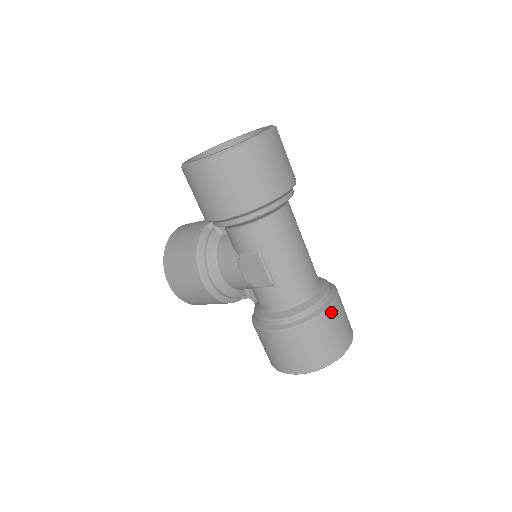
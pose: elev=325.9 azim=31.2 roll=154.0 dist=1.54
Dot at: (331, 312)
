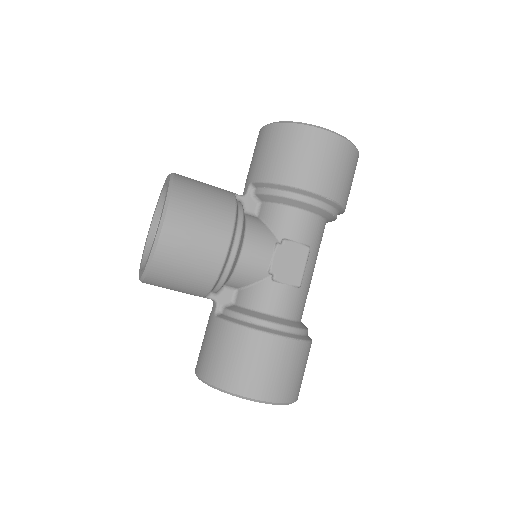
Dot at: occluded
